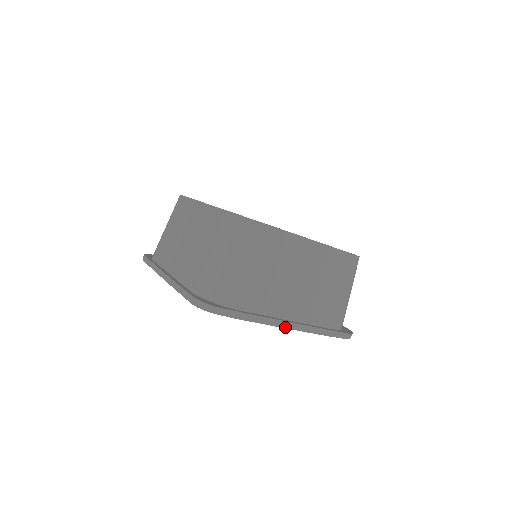
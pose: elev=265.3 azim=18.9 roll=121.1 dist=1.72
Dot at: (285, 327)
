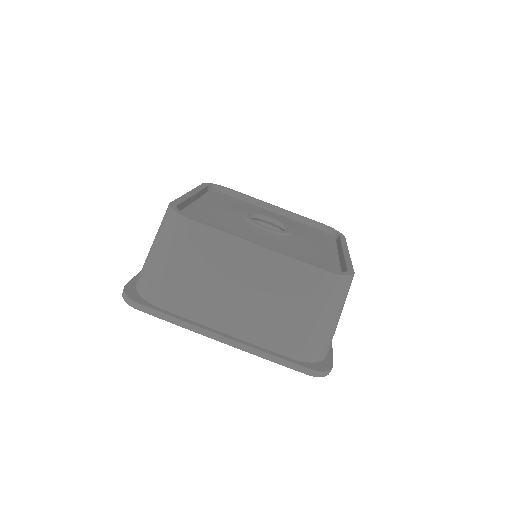
Dot at: (216, 340)
